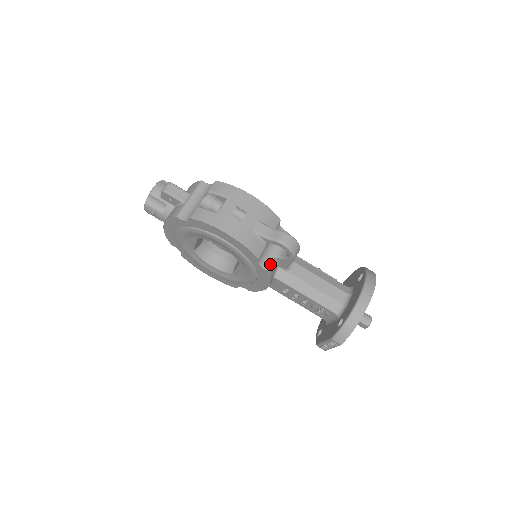
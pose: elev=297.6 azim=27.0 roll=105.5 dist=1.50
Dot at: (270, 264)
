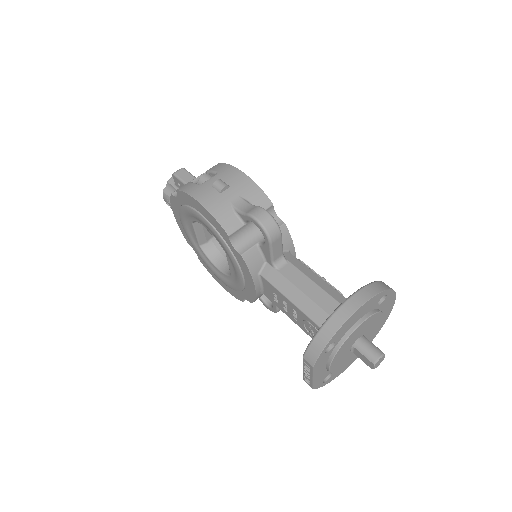
Dot at: (248, 250)
